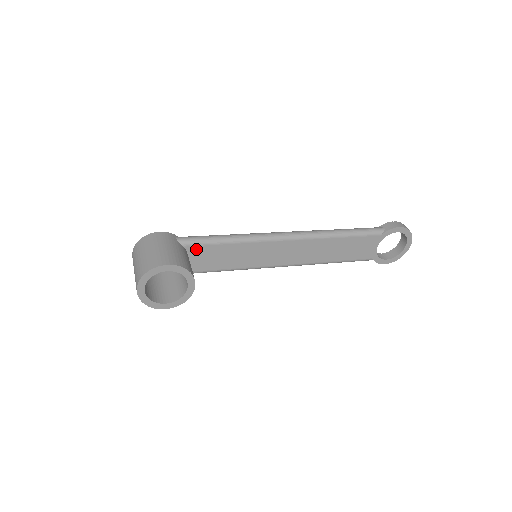
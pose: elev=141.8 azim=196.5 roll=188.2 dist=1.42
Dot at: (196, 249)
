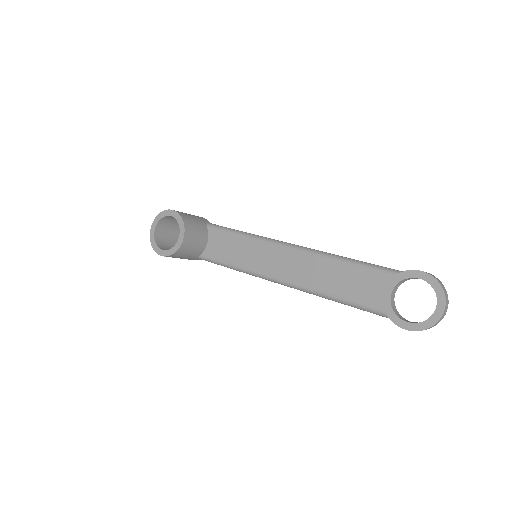
Dot at: (215, 233)
